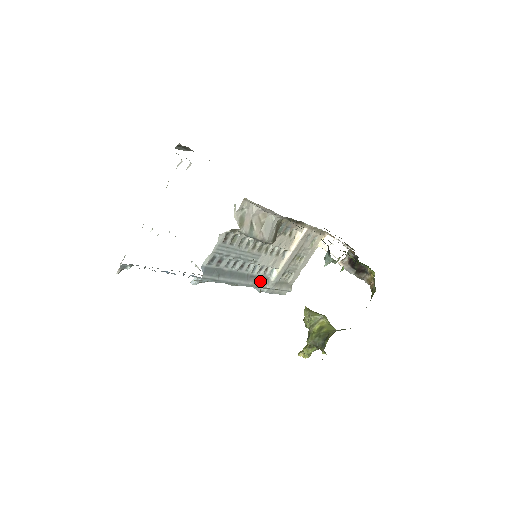
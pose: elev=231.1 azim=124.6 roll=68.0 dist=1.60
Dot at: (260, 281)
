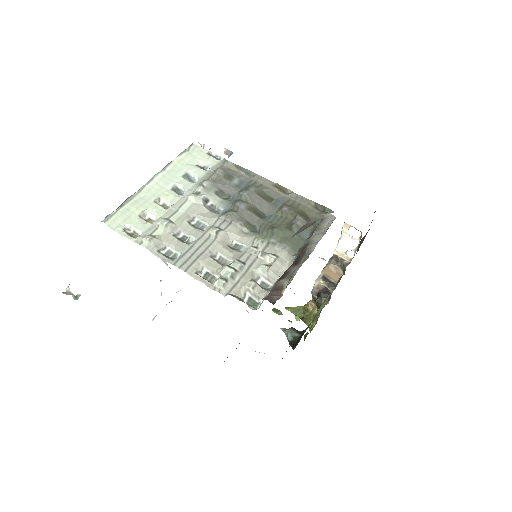
Dot at: occluded
